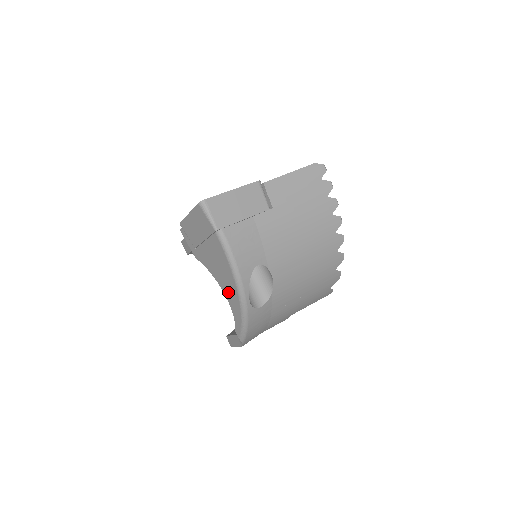
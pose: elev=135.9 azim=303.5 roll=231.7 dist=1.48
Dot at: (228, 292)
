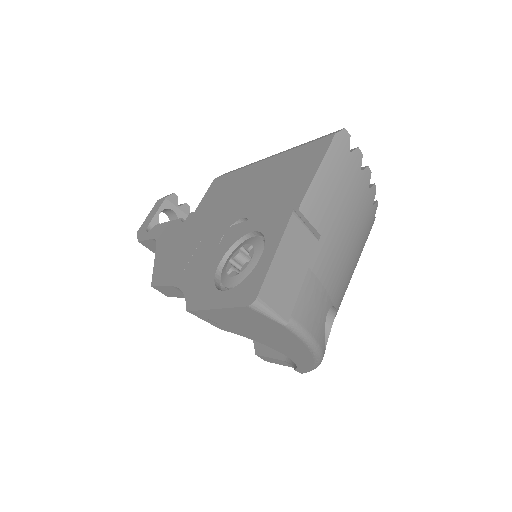
Dot at: (292, 354)
